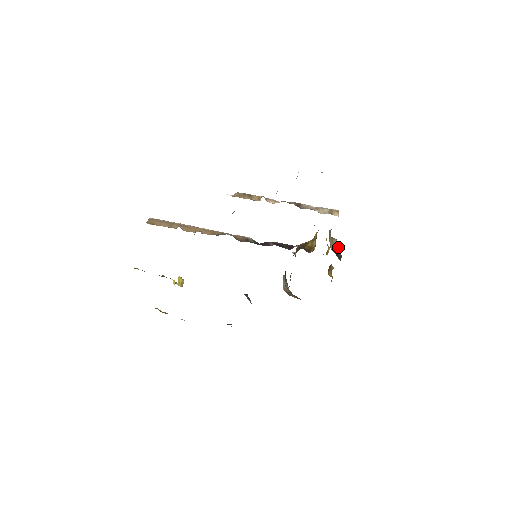
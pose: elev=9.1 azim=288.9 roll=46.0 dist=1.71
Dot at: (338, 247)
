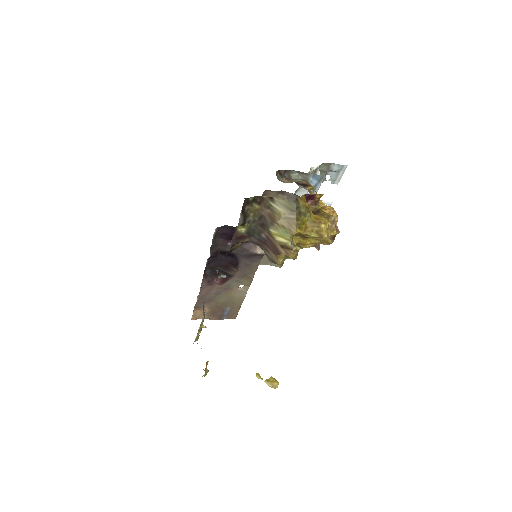
Dot at: (301, 182)
